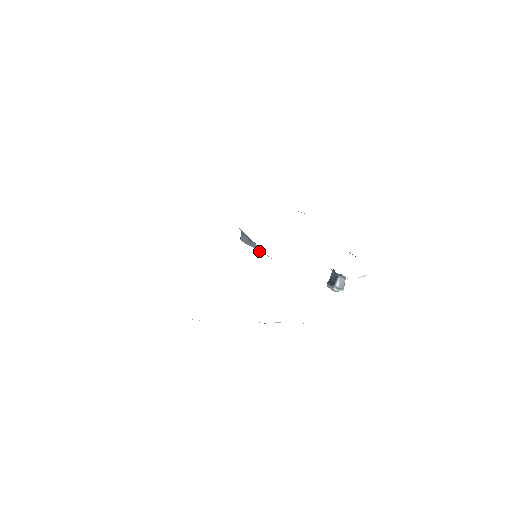
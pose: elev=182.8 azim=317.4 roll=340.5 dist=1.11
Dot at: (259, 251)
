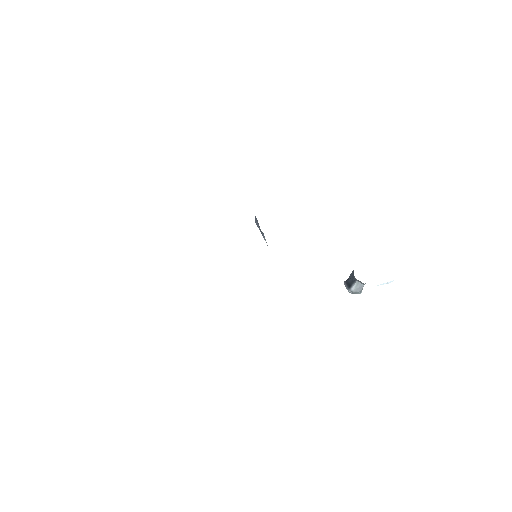
Dot at: occluded
